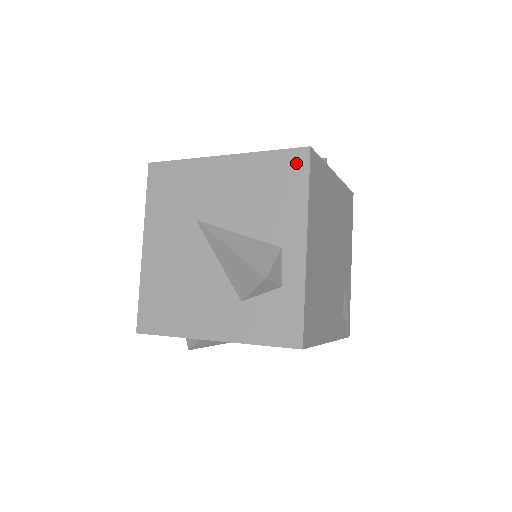
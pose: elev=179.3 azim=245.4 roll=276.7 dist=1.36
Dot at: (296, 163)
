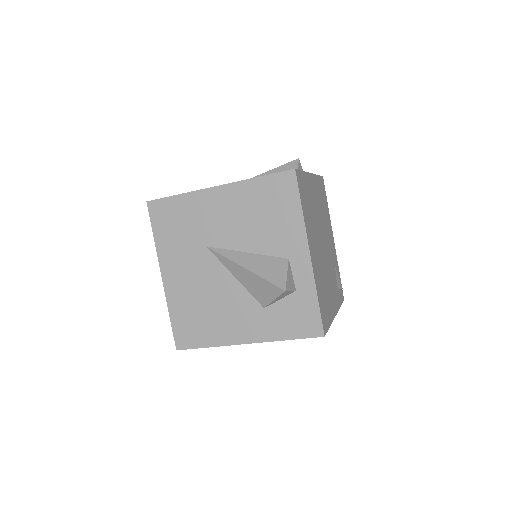
Dot at: (285, 185)
